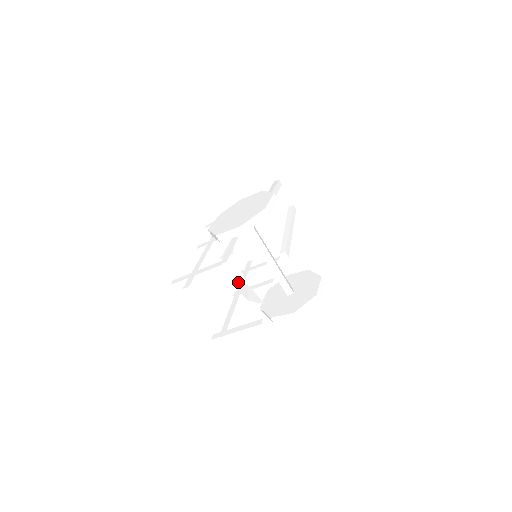
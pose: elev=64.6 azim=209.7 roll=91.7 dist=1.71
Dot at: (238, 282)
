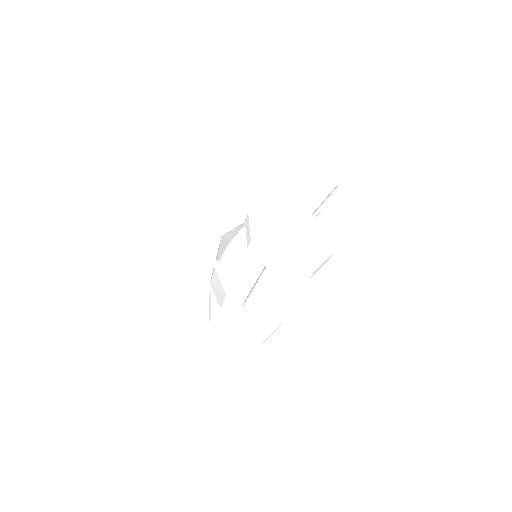
Dot at: (221, 278)
